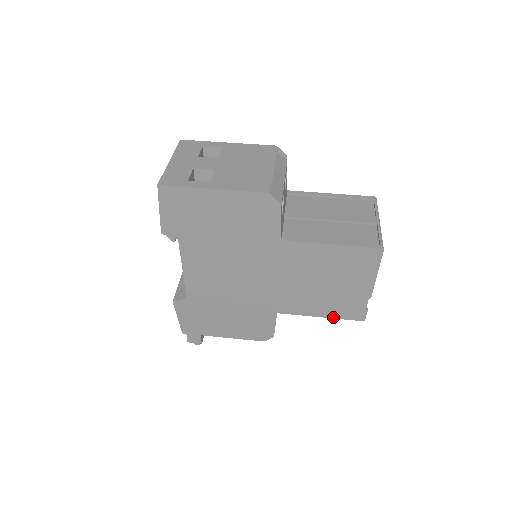
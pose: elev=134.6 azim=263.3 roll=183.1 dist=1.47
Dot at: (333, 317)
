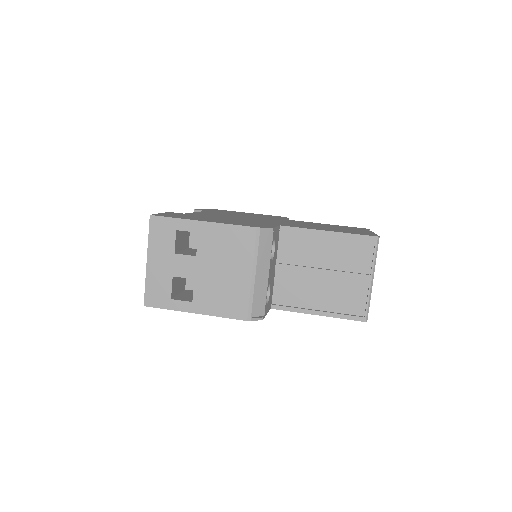
Dot at: occluded
